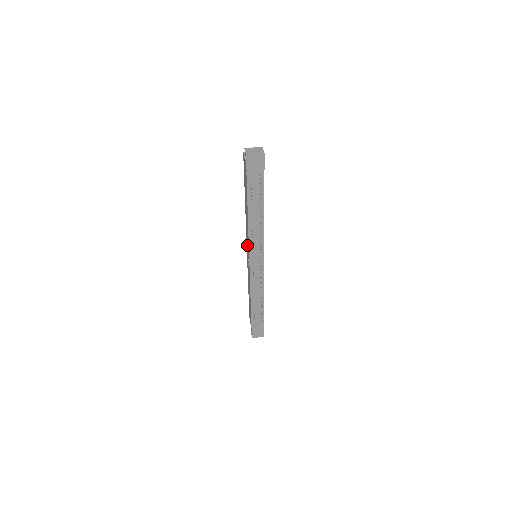
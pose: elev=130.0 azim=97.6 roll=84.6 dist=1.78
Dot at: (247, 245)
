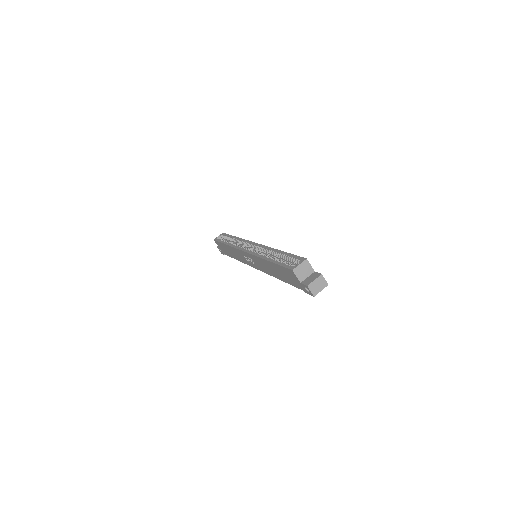
Dot at: (252, 260)
